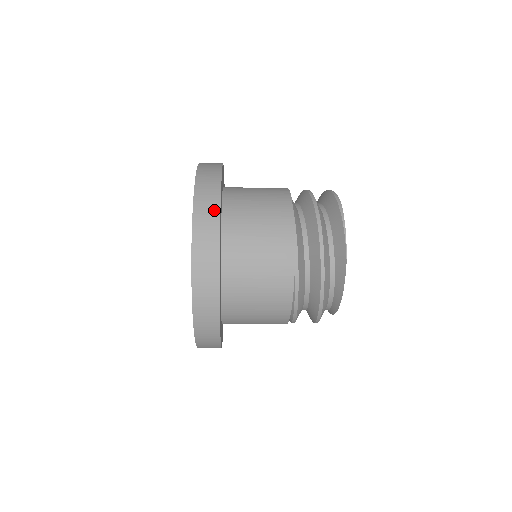
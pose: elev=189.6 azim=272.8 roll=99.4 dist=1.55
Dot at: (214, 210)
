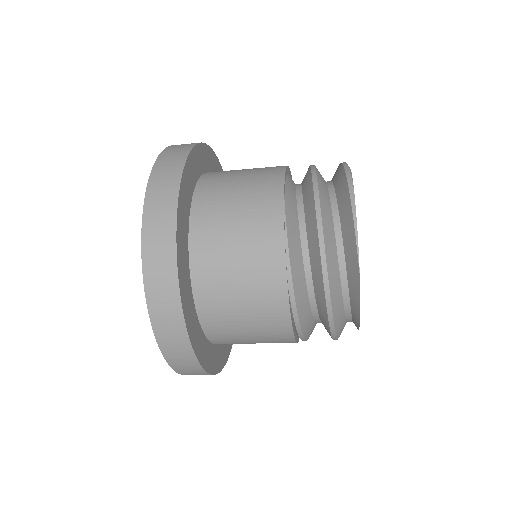
Dot at: (168, 227)
